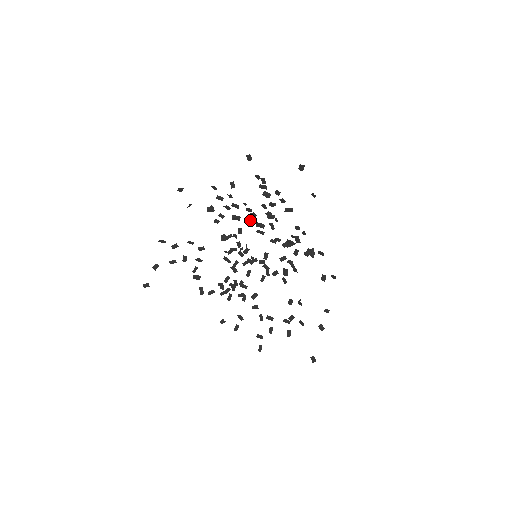
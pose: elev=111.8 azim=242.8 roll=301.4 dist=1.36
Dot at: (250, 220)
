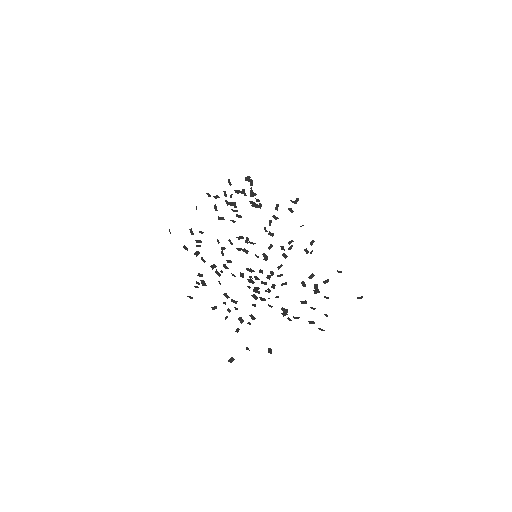
Dot at: (239, 216)
